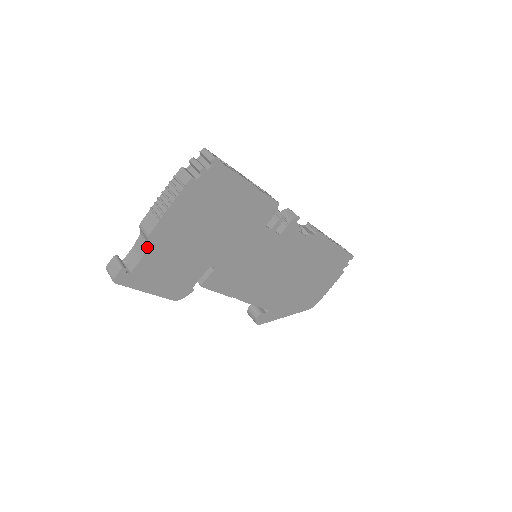
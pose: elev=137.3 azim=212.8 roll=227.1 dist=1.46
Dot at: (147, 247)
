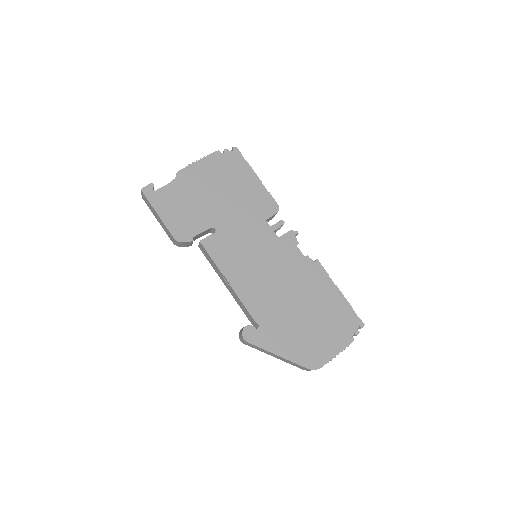
Dot at: (174, 179)
